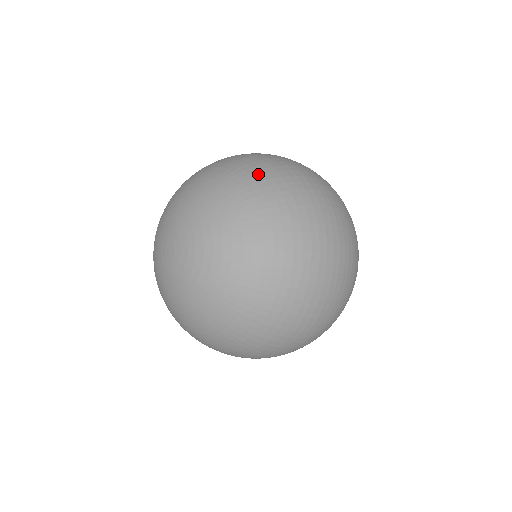
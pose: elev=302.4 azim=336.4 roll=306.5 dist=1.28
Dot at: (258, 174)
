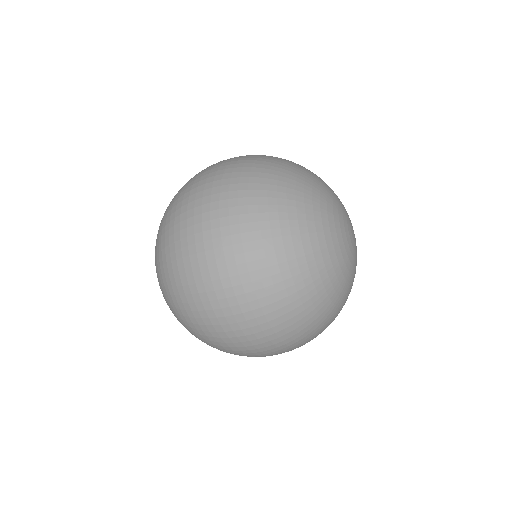
Dot at: occluded
